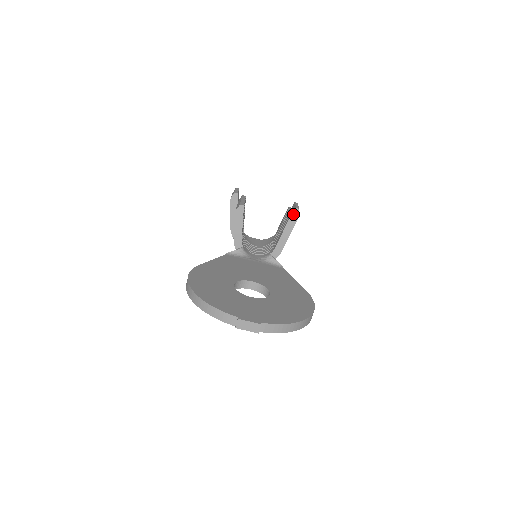
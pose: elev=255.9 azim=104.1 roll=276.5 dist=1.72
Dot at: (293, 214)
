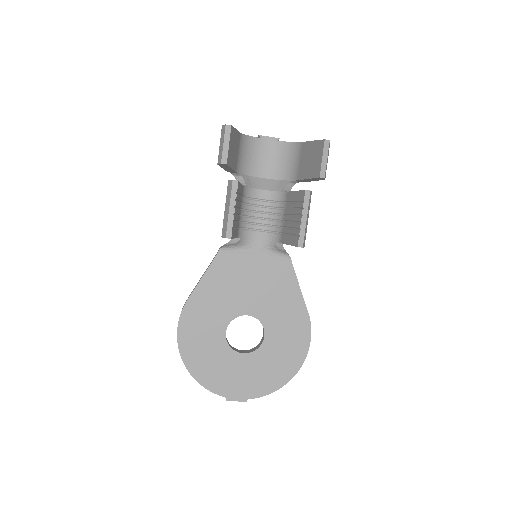
Dot at: (315, 178)
